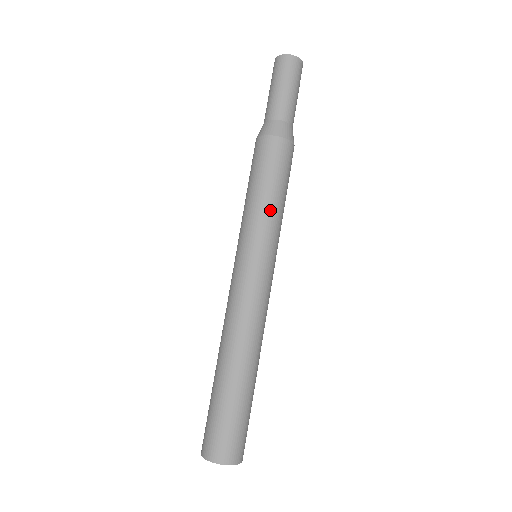
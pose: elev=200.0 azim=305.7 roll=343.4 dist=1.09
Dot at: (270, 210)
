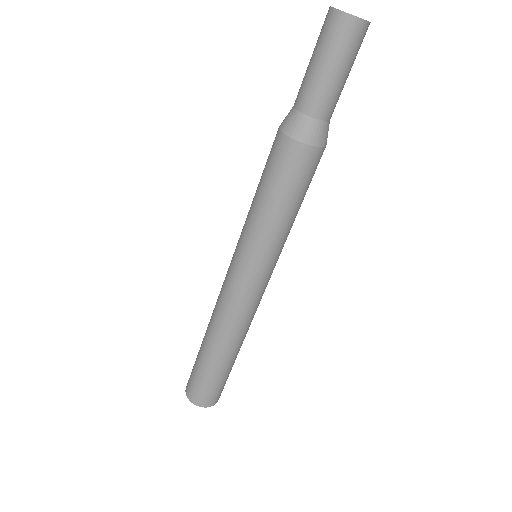
Dot at: (290, 227)
